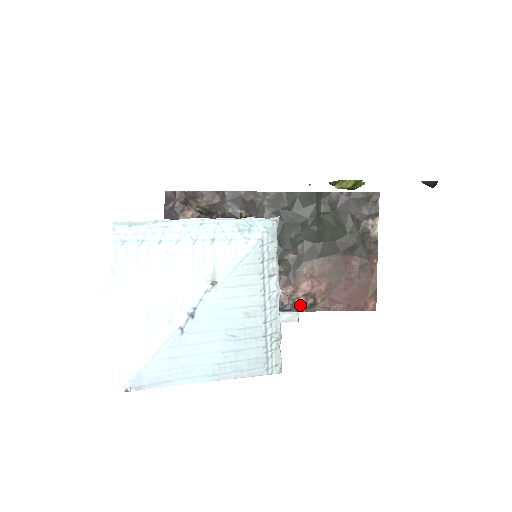
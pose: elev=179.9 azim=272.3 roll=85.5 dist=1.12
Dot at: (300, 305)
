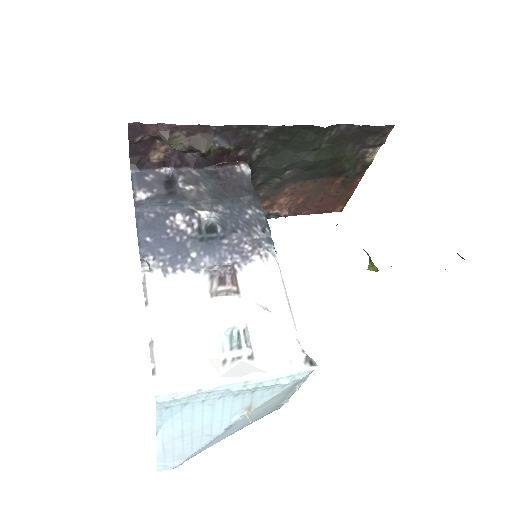
Dot at: (273, 214)
